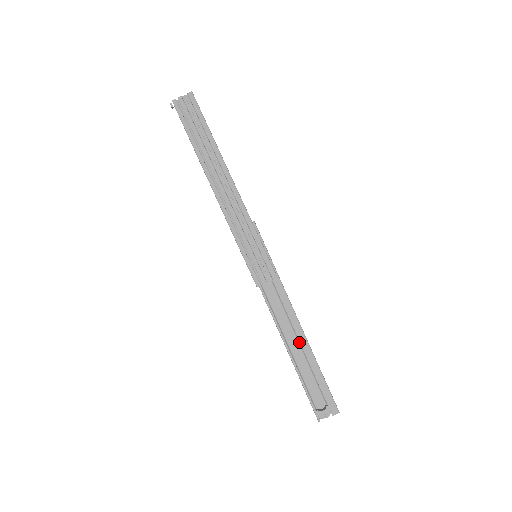
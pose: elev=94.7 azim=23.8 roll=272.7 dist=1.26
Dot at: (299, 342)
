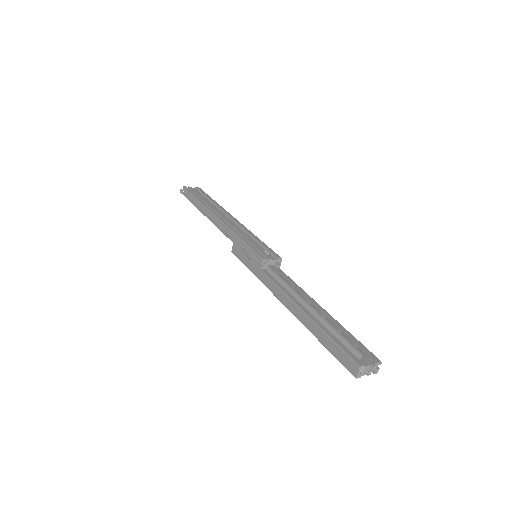
Dot at: (312, 313)
